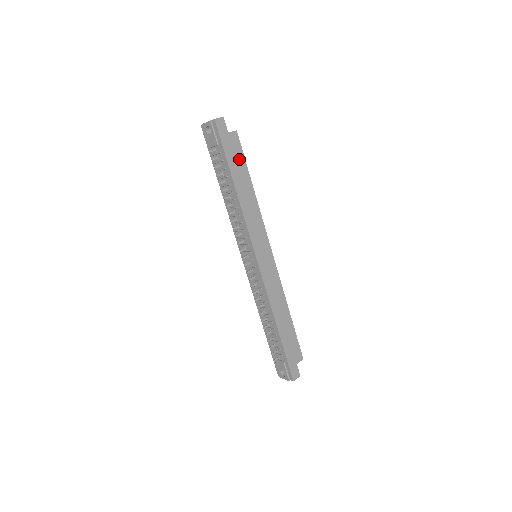
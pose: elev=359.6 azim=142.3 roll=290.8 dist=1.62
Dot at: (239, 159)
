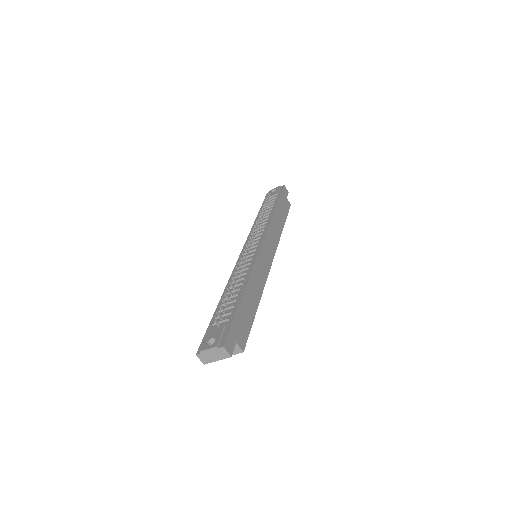
Dot at: (285, 210)
